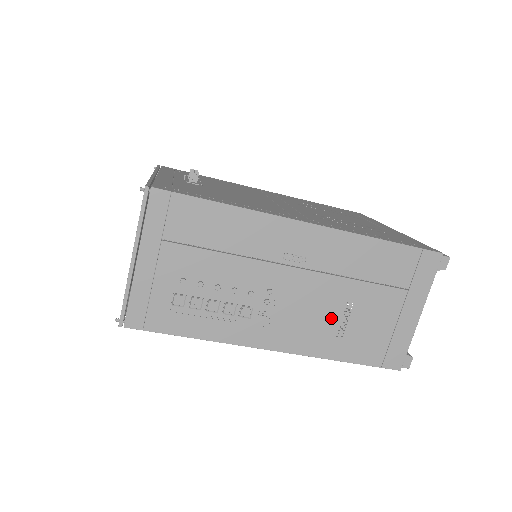
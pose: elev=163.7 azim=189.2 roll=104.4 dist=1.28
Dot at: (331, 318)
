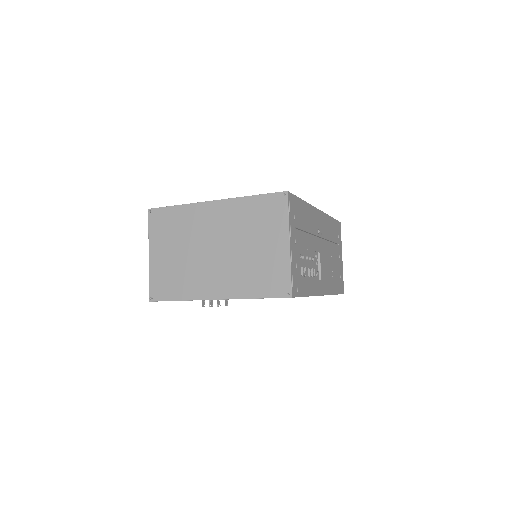
Dot at: (330, 267)
